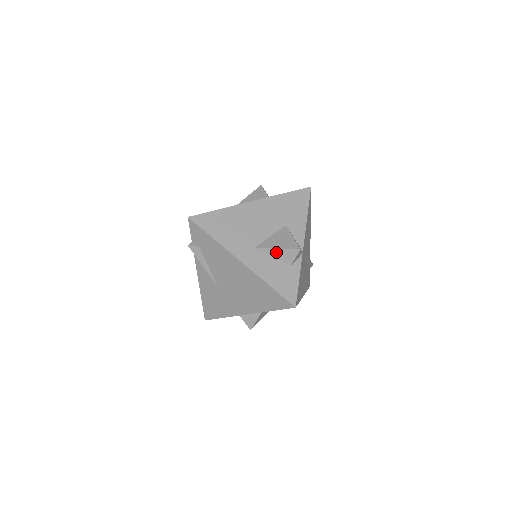
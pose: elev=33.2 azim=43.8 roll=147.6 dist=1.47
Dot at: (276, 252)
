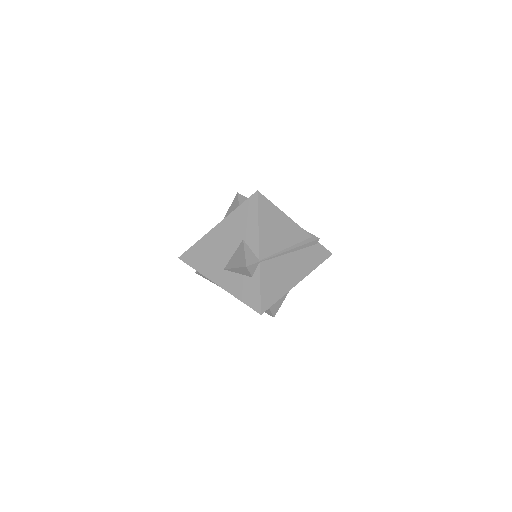
Dot at: (236, 270)
